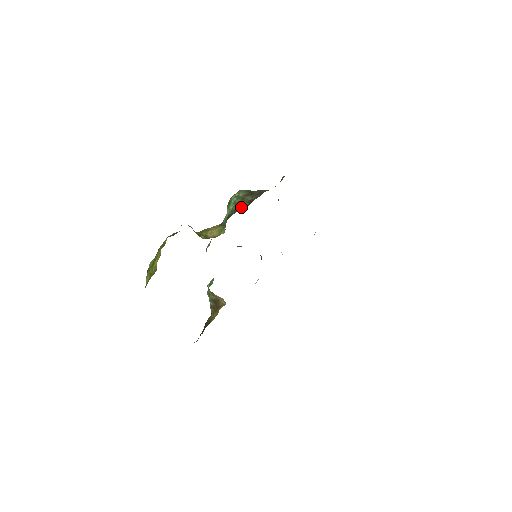
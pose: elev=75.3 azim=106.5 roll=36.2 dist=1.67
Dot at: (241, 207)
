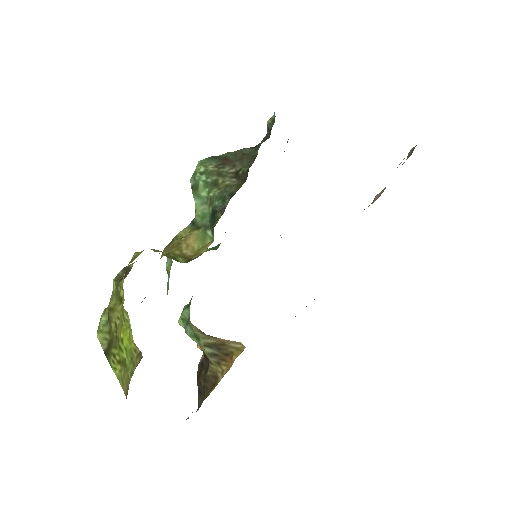
Dot at: (229, 189)
